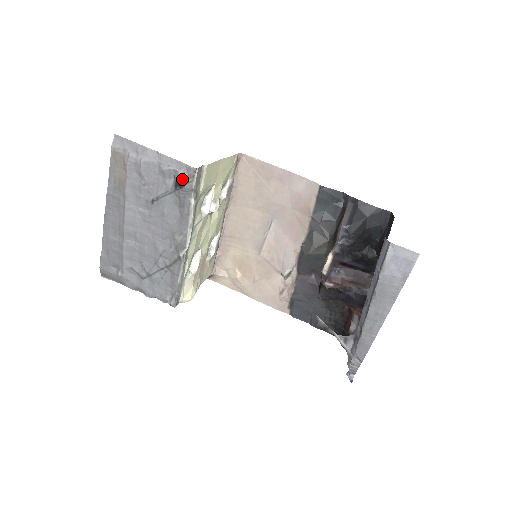
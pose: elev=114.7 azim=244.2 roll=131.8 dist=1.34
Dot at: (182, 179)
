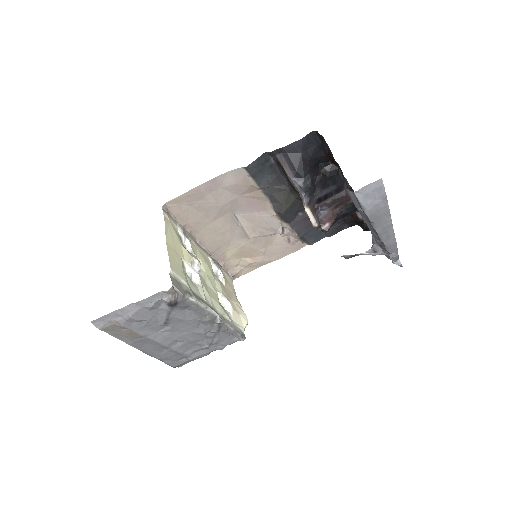
Dot at: (171, 301)
